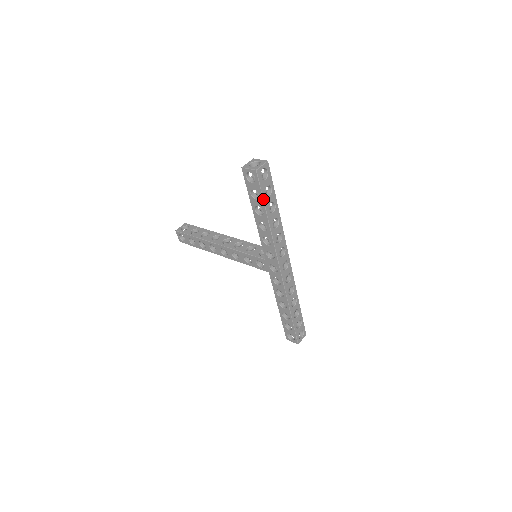
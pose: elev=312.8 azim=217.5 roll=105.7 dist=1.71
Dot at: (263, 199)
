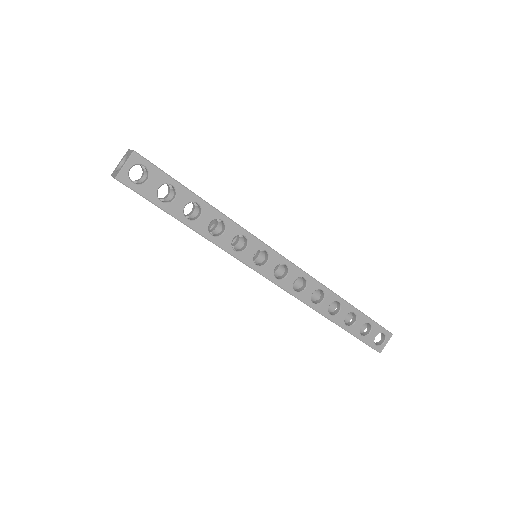
Dot at: (163, 210)
